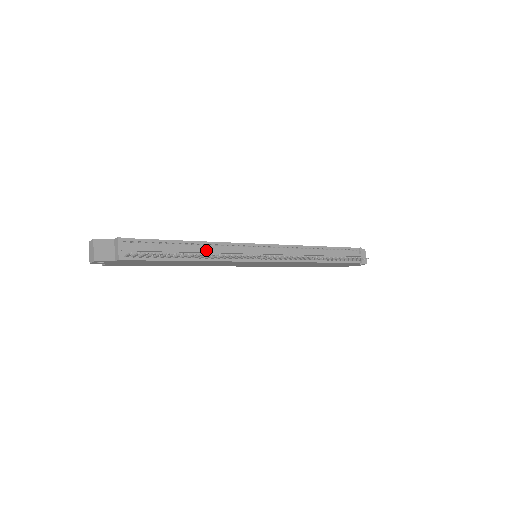
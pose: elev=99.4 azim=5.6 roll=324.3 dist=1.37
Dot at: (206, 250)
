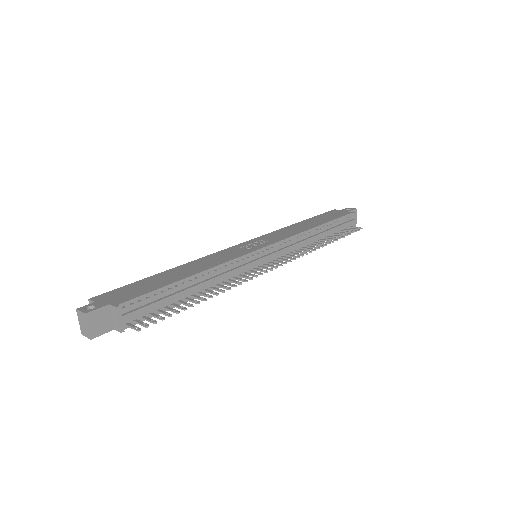
Dot at: (211, 280)
